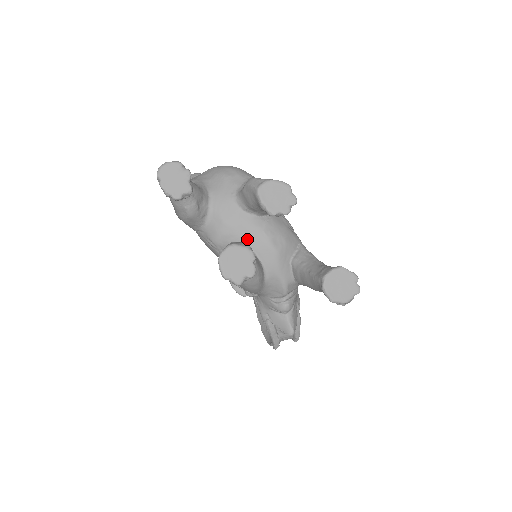
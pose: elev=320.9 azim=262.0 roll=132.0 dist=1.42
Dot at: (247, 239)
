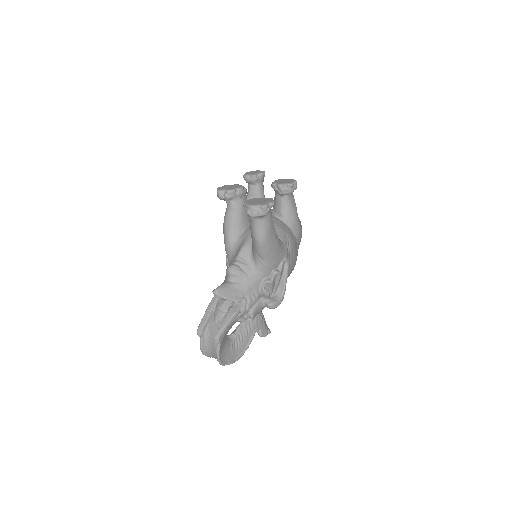
Dot at: occluded
